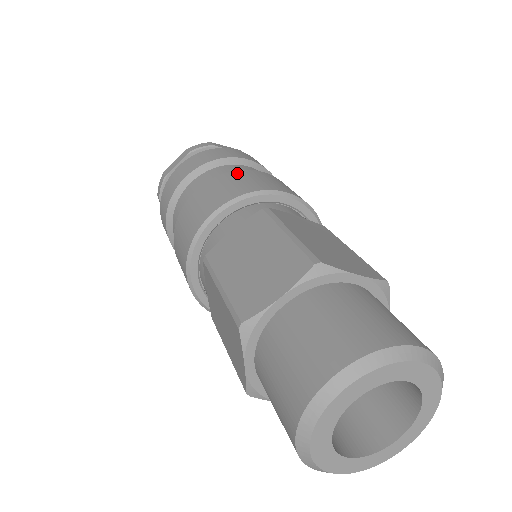
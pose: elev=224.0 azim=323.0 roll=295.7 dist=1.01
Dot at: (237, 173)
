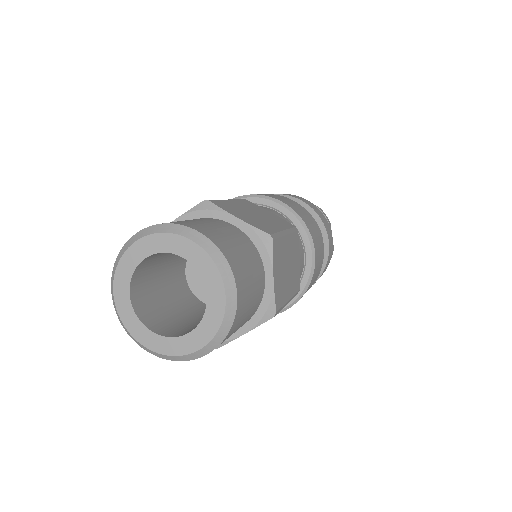
Dot at: (315, 222)
